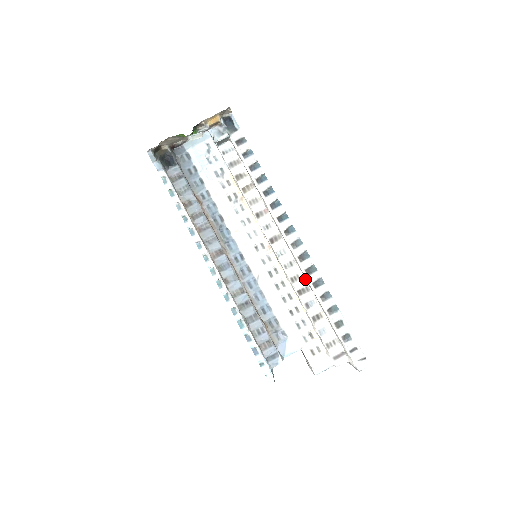
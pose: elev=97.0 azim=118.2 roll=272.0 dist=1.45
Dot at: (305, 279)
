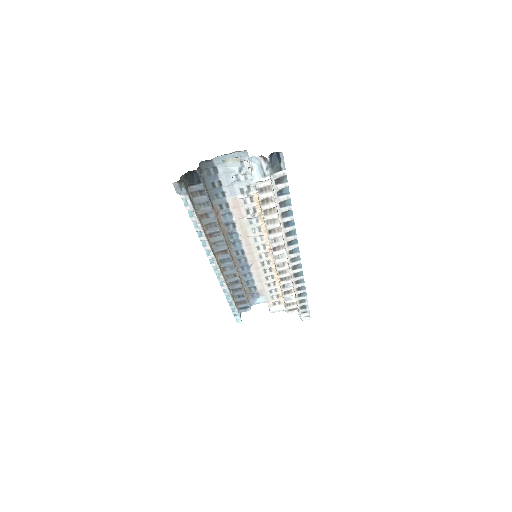
Dot at: (290, 274)
